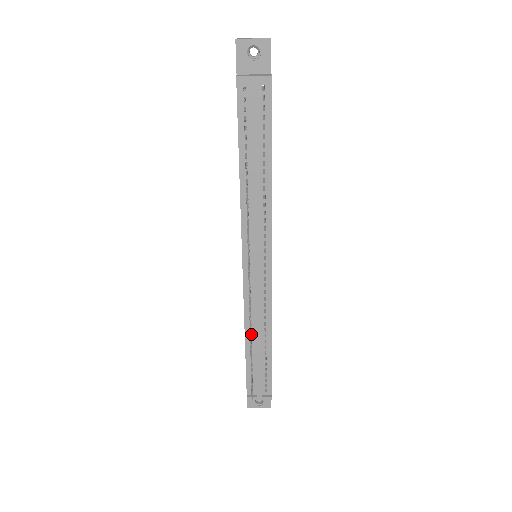
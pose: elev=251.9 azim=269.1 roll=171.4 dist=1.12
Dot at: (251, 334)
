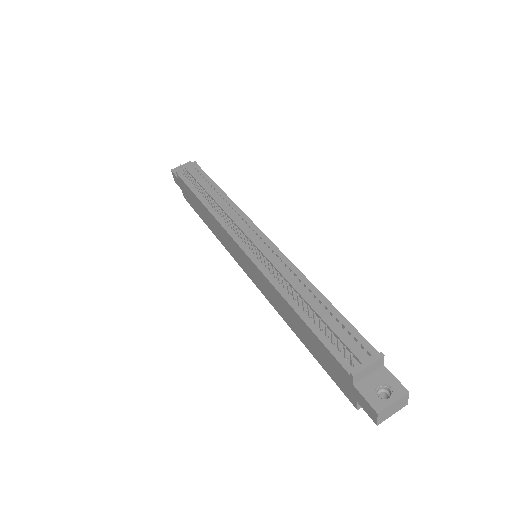
Dot at: (294, 299)
